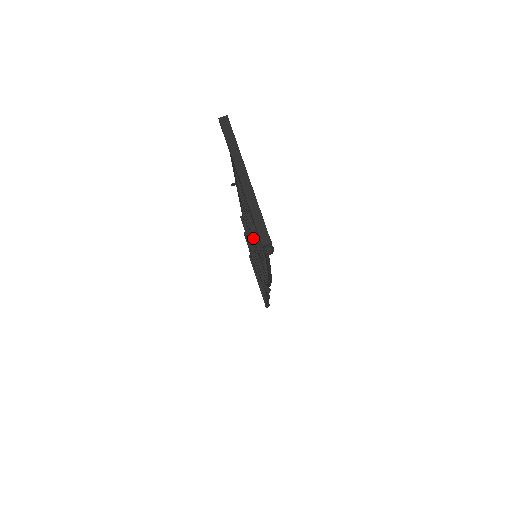
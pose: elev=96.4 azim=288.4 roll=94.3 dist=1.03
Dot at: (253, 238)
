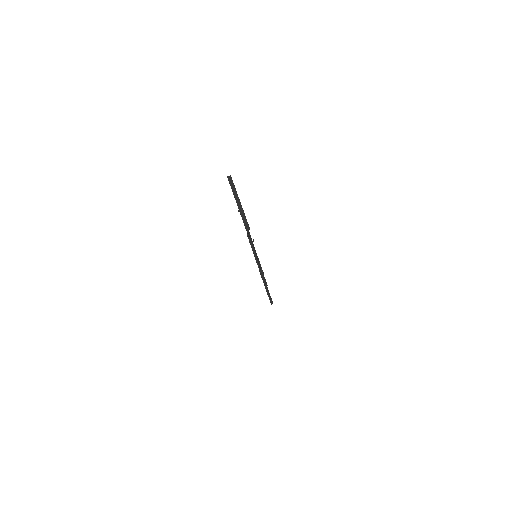
Dot at: occluded
